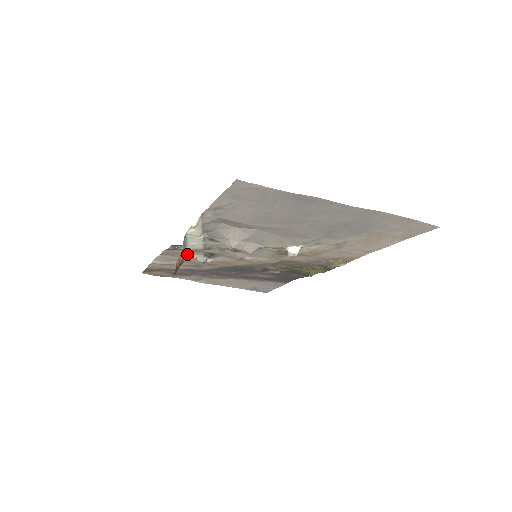
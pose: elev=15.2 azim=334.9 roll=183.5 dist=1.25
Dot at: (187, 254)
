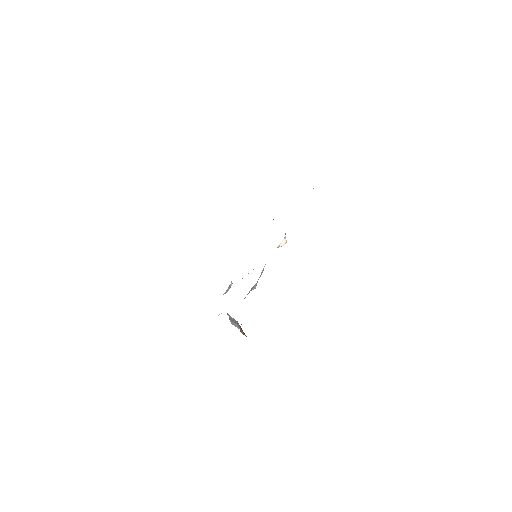
Dot at: occluded
